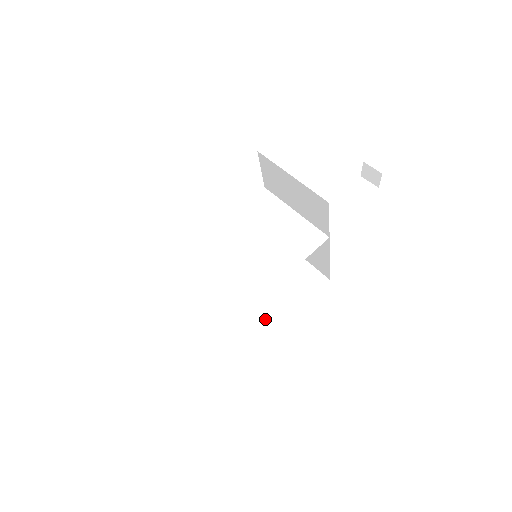
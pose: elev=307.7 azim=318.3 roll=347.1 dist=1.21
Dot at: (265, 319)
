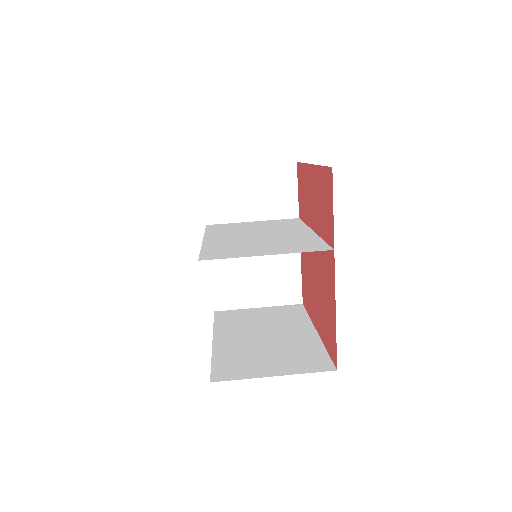
Dot at: (299, 338)
